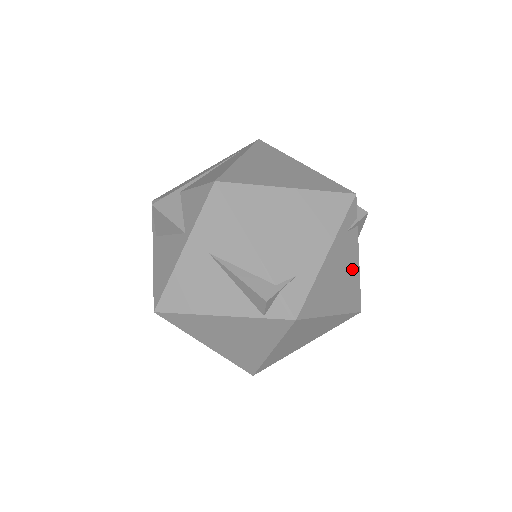
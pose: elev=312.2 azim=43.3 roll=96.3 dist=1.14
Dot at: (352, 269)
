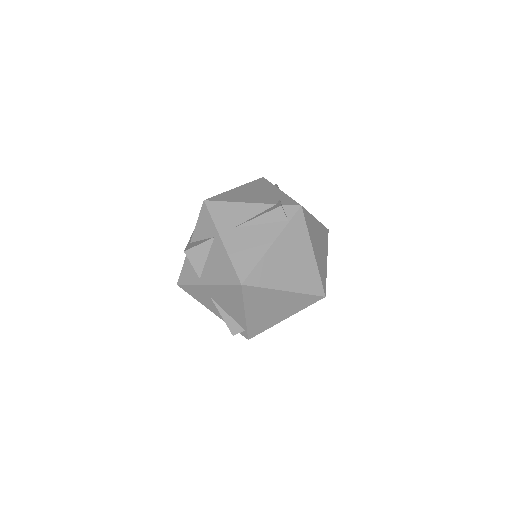
Dot at: occluded
